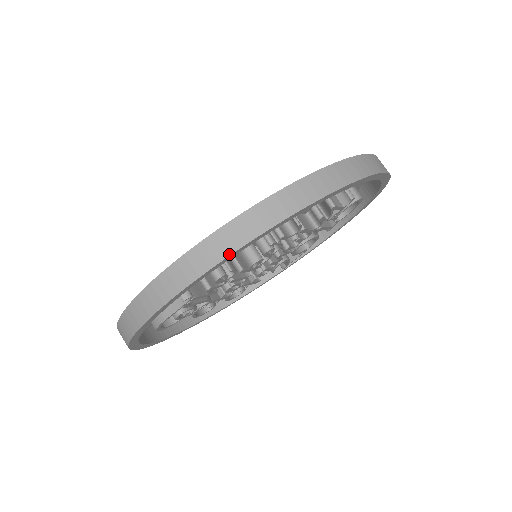
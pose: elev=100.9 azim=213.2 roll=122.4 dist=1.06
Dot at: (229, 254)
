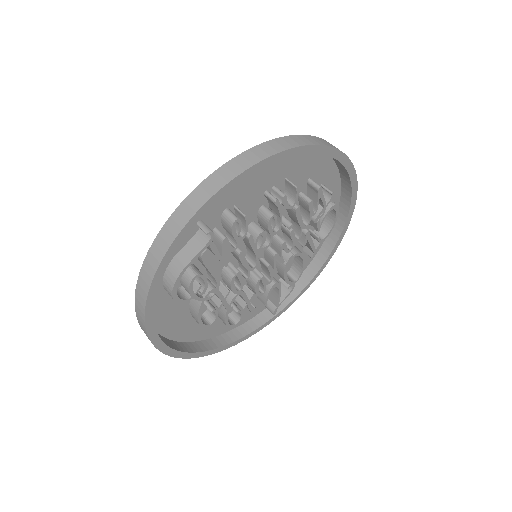
Dot at: (251, 165)
